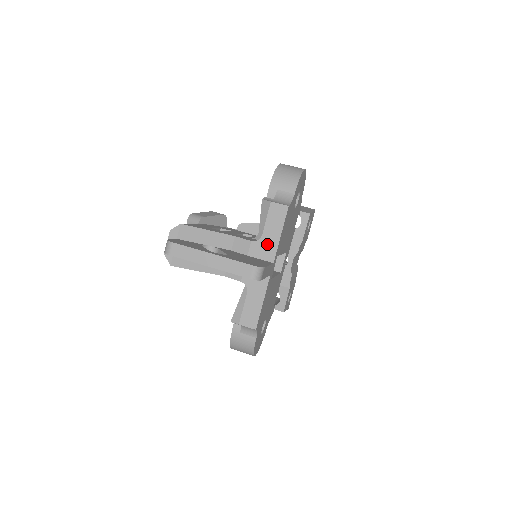
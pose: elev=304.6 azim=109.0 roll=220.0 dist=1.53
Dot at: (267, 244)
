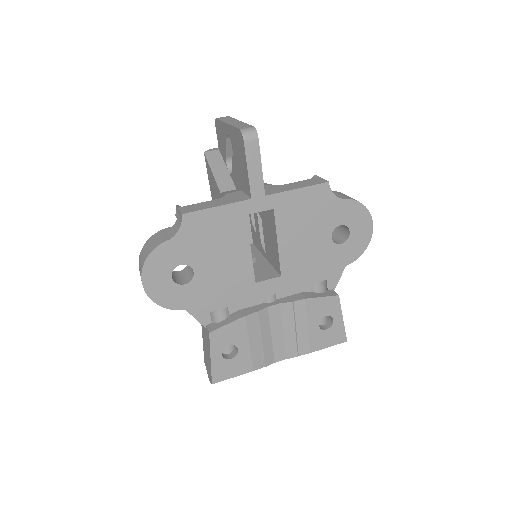
Dot at: (279, 188)
